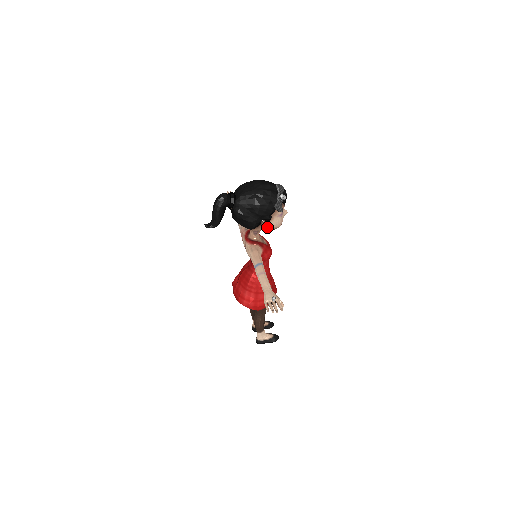
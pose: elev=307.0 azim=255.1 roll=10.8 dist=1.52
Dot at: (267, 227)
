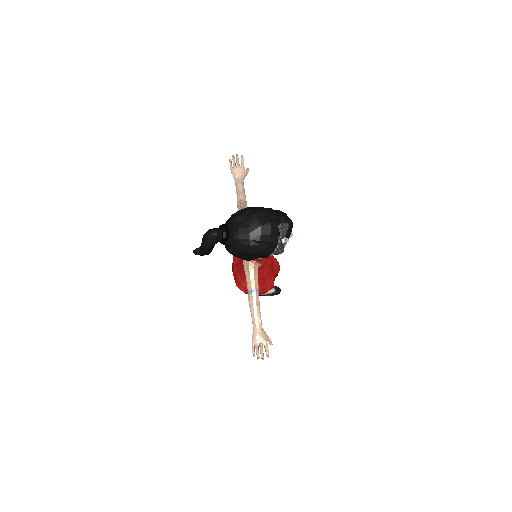
Dot at: occluded
